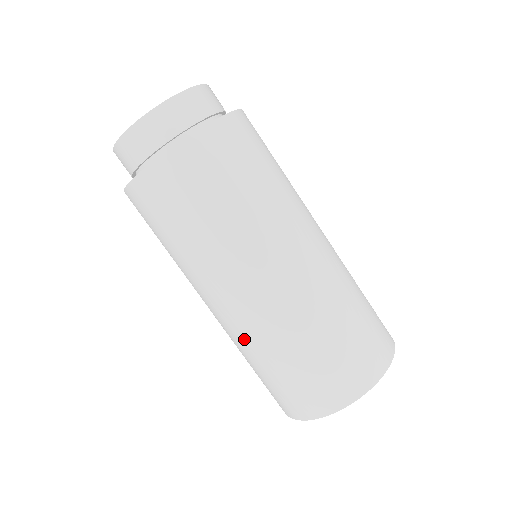
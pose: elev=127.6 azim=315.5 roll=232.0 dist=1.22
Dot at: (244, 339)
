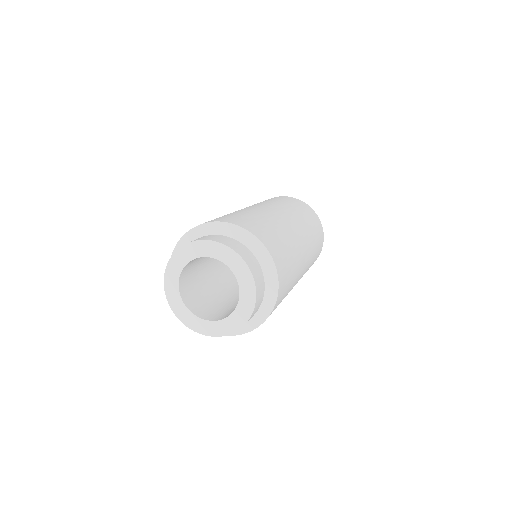
Dot at: occluded
